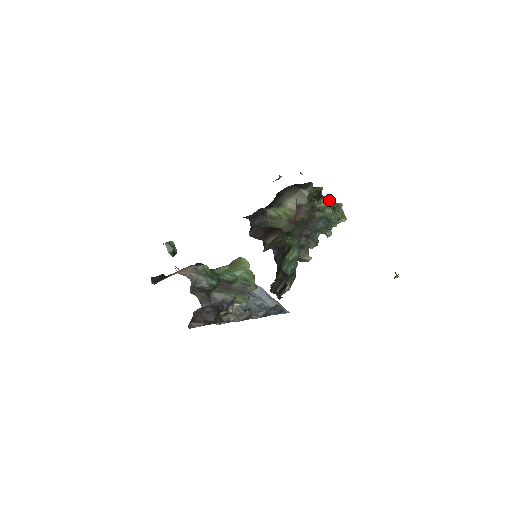
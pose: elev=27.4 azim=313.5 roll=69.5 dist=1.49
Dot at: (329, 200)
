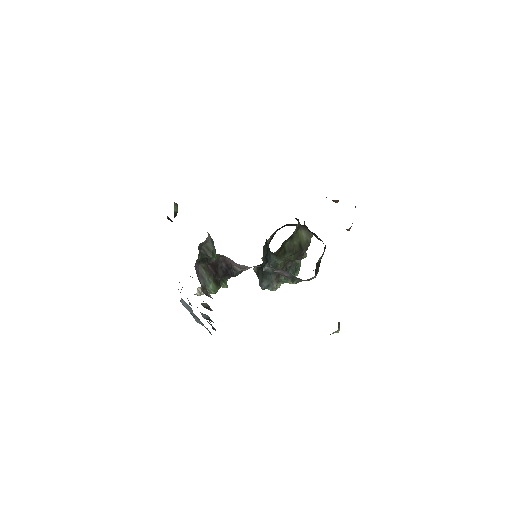
Dot at: occluded
